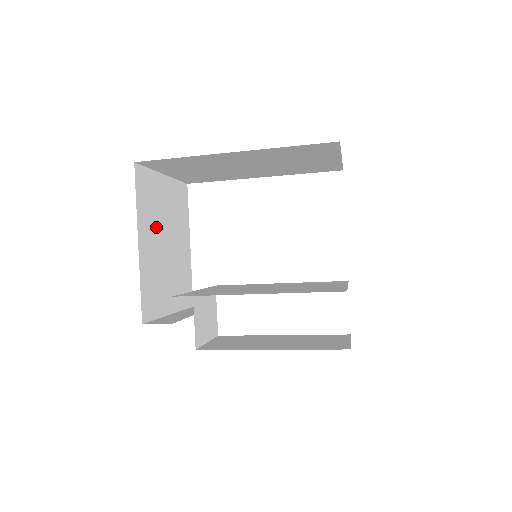
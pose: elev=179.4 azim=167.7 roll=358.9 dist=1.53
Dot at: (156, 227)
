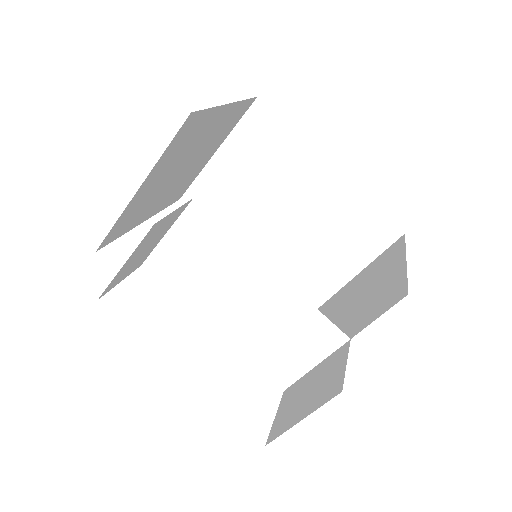
Dot at: (209, 140)
